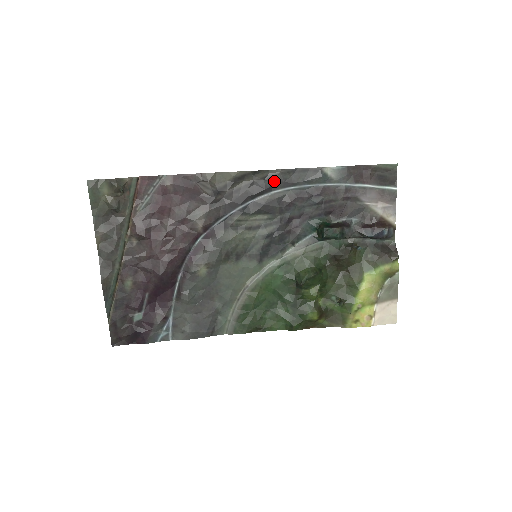
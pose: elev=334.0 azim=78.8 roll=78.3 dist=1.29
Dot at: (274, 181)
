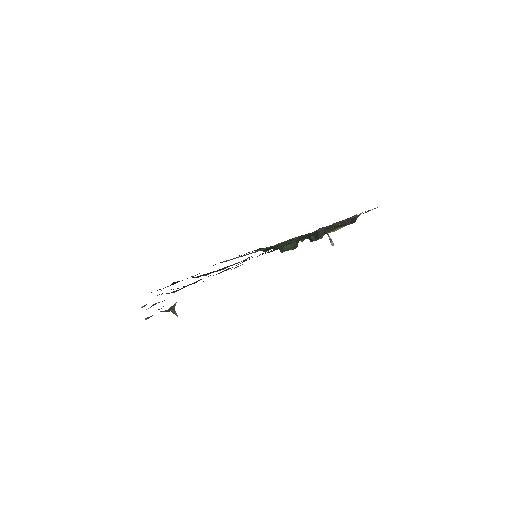
Dot at: occluded
